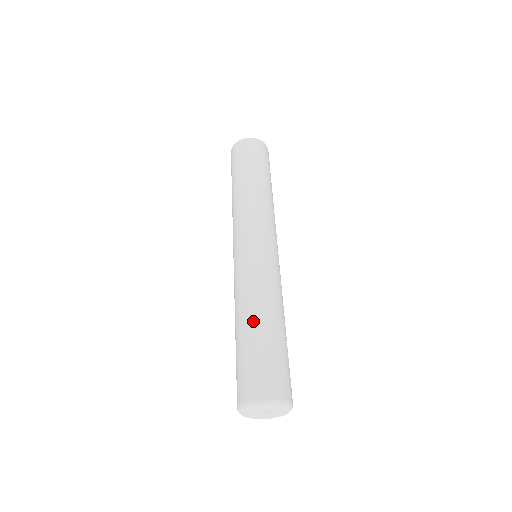
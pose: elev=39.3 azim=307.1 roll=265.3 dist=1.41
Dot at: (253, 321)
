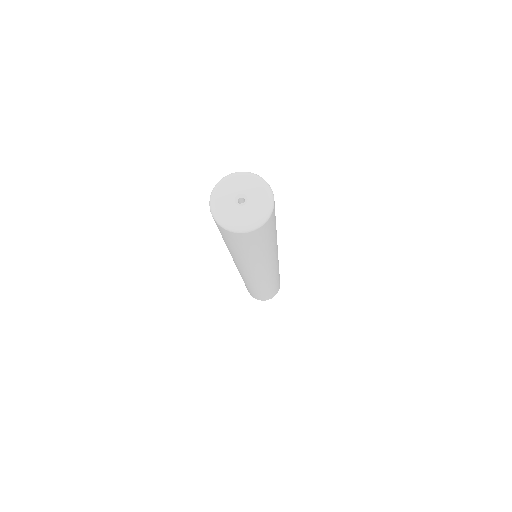
Dot at: occluded
